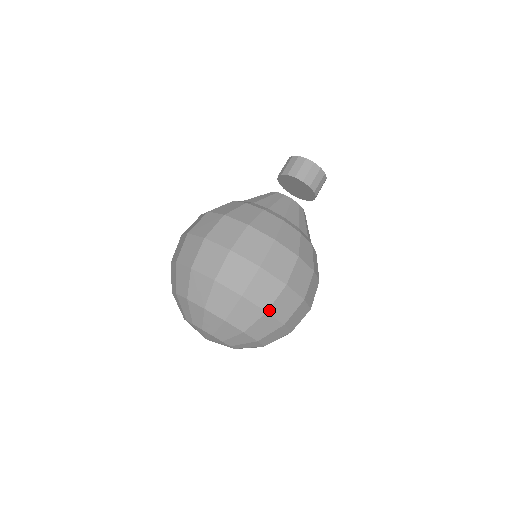
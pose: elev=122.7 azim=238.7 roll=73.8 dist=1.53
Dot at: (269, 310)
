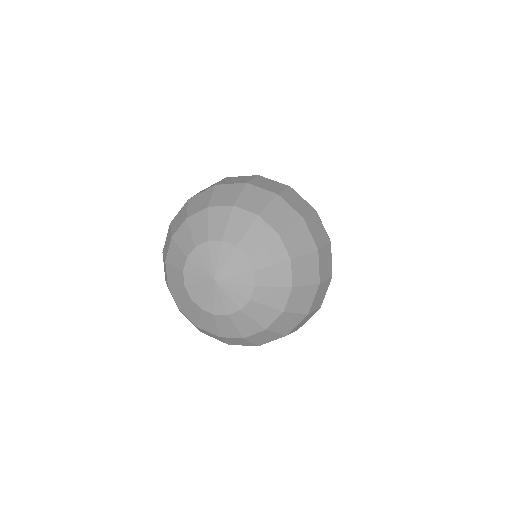
Dot at: (305, 218)
